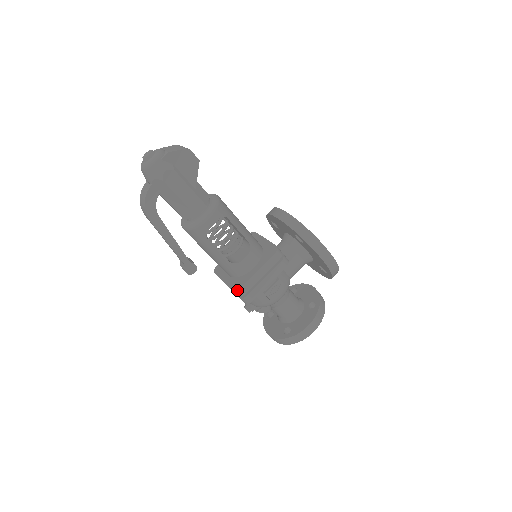
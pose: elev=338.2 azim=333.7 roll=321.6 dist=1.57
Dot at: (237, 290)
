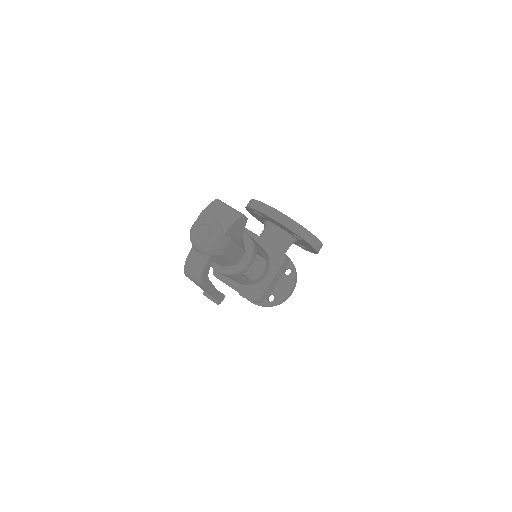
Dot at: (257, 301)
